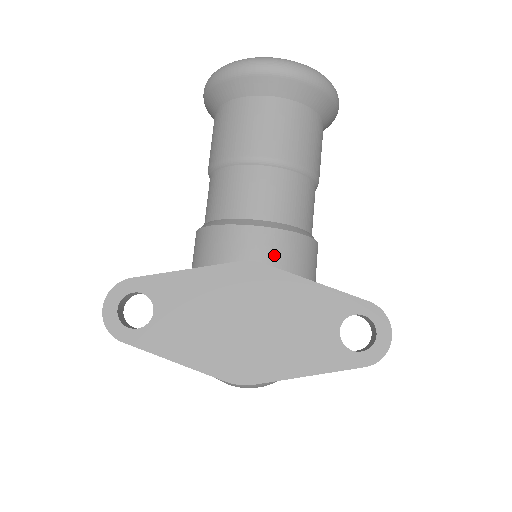
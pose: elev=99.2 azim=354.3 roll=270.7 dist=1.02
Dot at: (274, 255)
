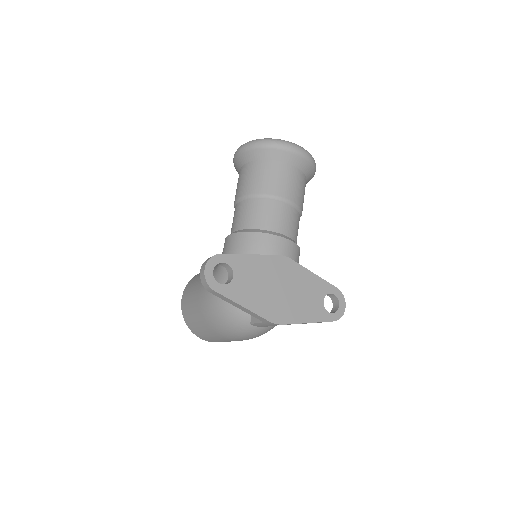
Dot at: (289, 255)
